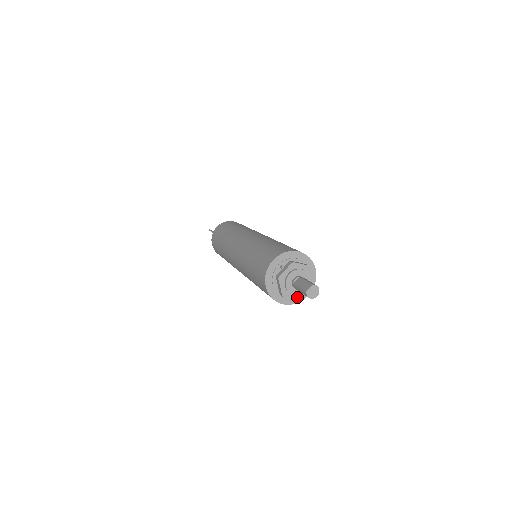
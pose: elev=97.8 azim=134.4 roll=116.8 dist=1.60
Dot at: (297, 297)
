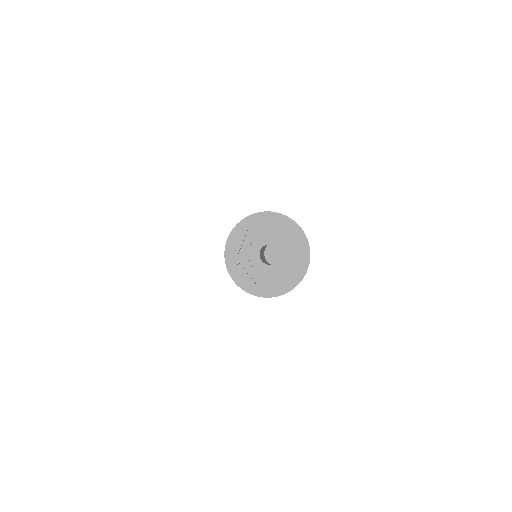
Dot at: (256, 275)
